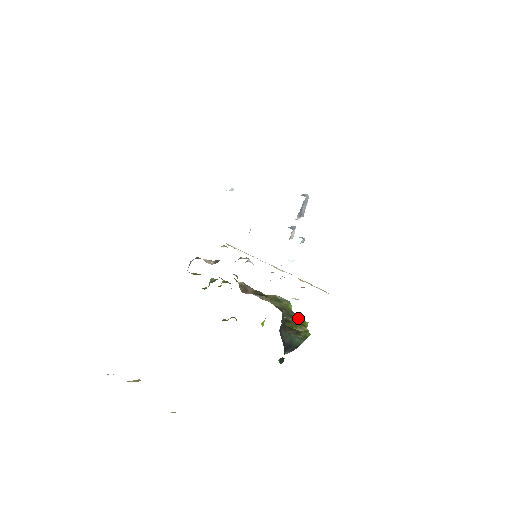
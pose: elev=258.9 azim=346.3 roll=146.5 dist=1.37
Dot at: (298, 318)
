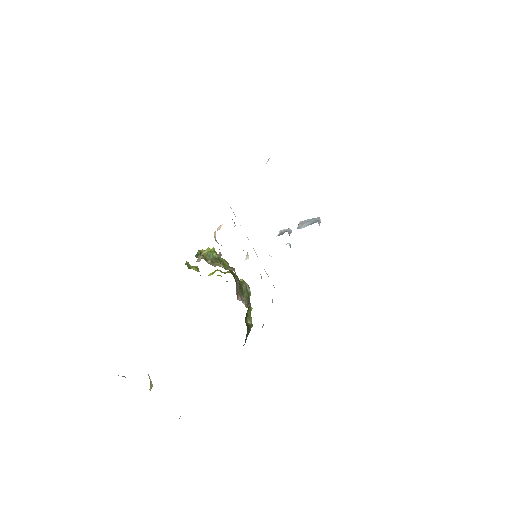
Dot at: occluded
